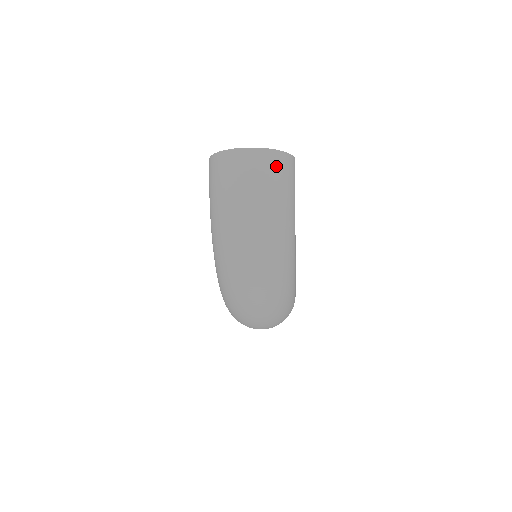
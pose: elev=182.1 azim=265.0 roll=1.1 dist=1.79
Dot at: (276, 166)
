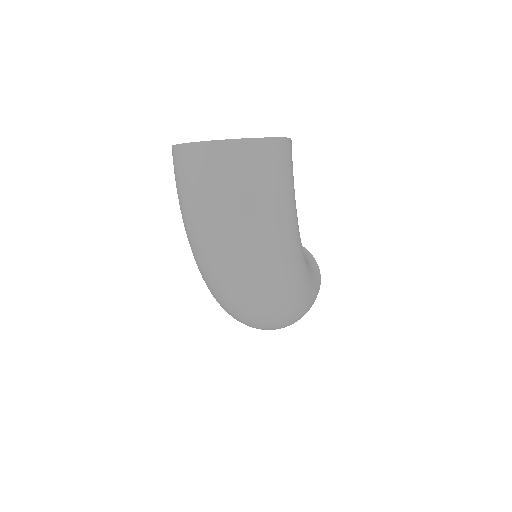
Dot at: (254, 162)
